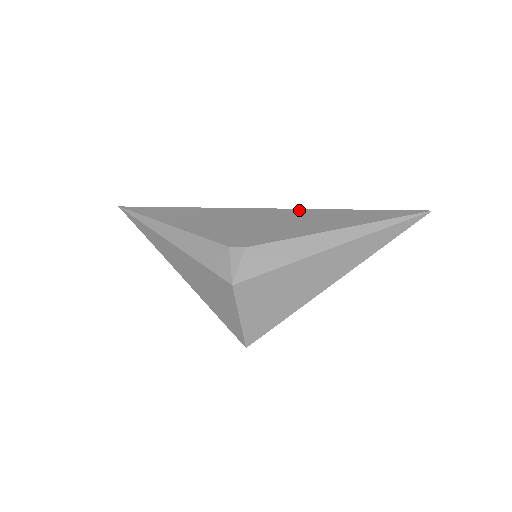
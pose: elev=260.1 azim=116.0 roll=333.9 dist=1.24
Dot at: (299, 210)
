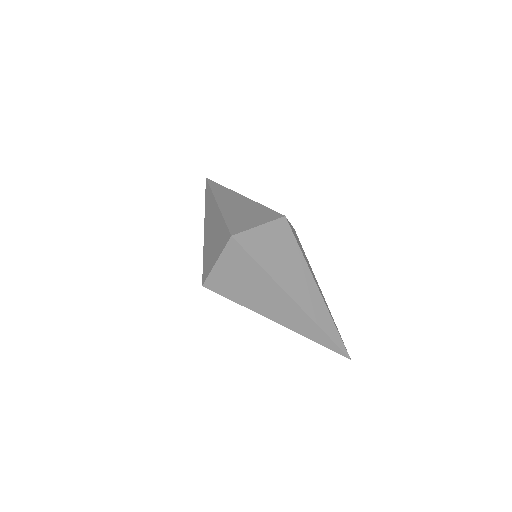
Dot at: occluded
